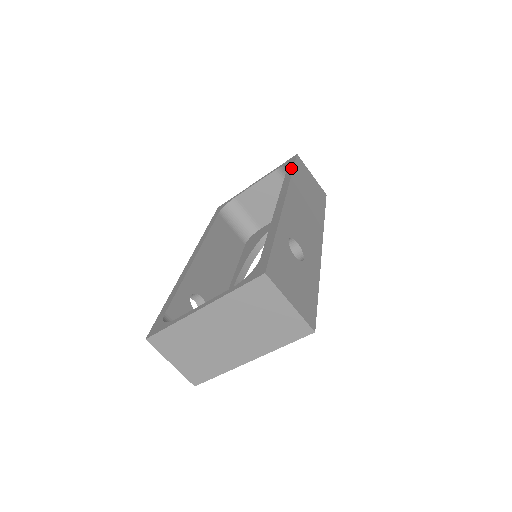
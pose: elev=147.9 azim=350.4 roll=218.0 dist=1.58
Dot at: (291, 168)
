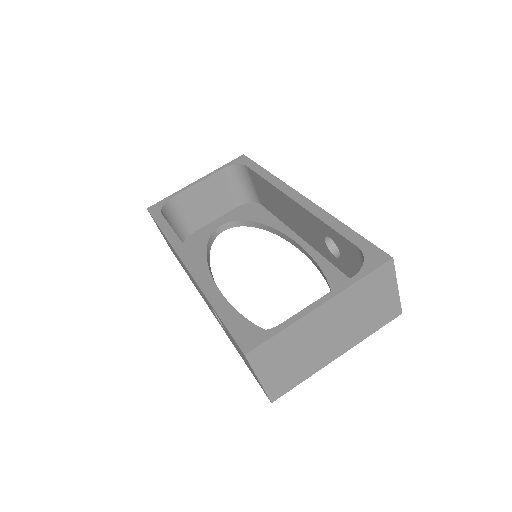
Dot at: (258, 167)
